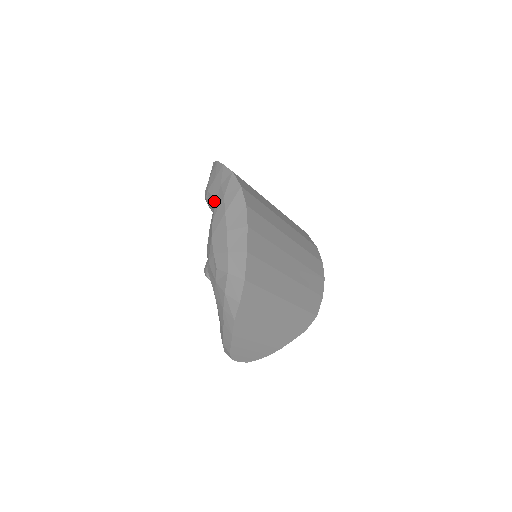
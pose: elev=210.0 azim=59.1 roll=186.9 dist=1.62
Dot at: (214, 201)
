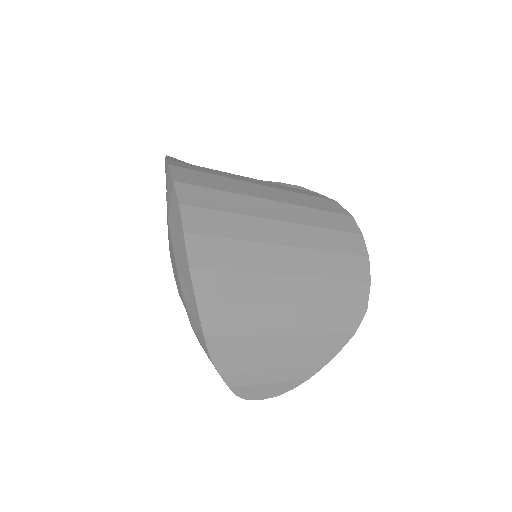
Dot at: occluded
